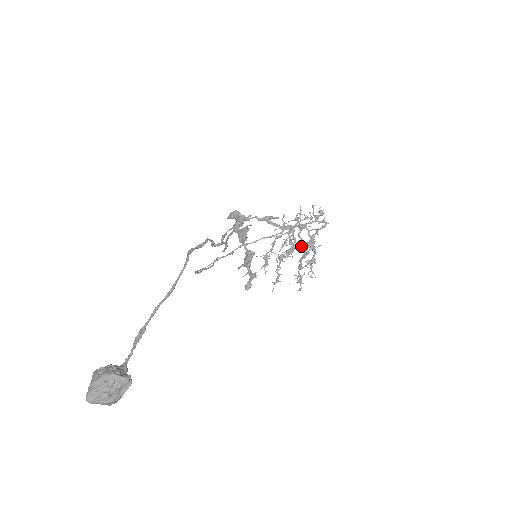
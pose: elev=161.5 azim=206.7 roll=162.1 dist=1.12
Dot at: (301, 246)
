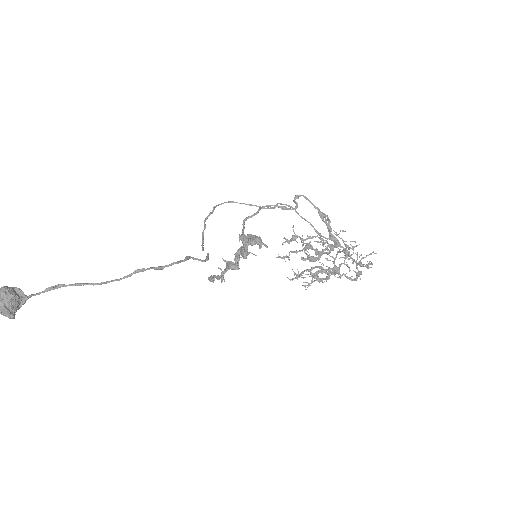
Dot at: (329, 260)
